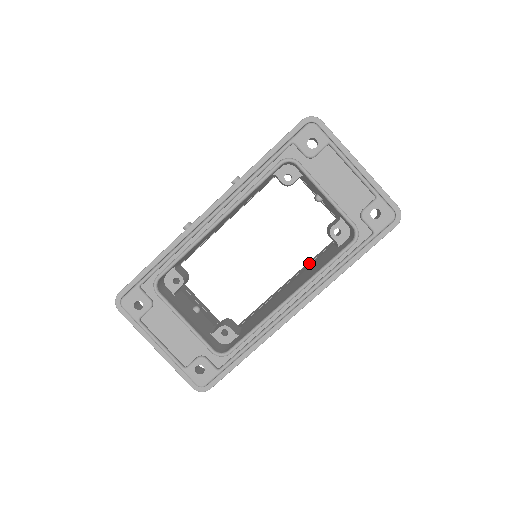
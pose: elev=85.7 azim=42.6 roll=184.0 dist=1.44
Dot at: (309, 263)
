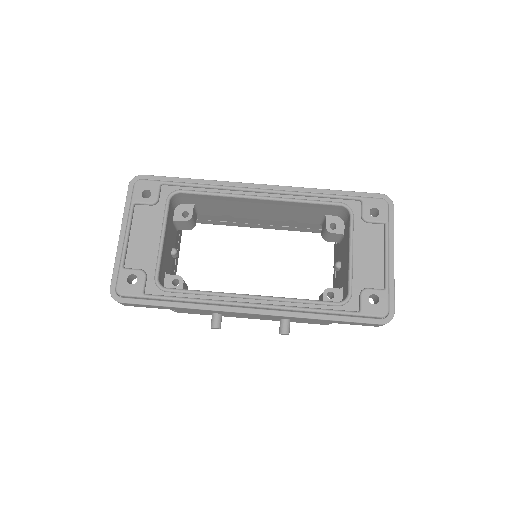
Dot at: occluded
